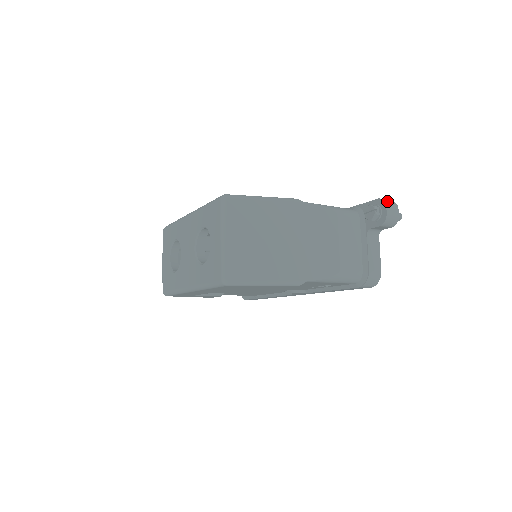
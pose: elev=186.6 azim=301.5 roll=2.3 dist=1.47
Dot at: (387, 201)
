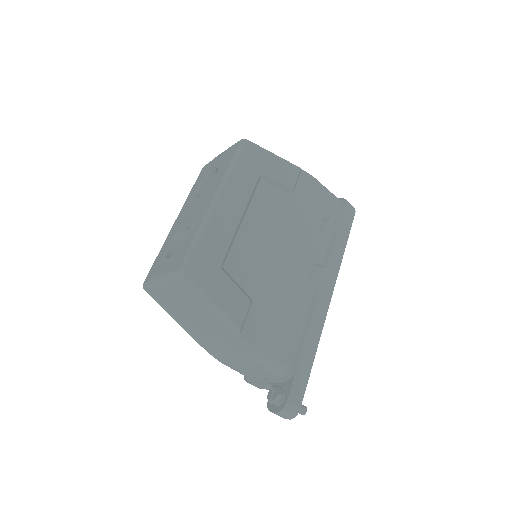
Dot at: occluded
